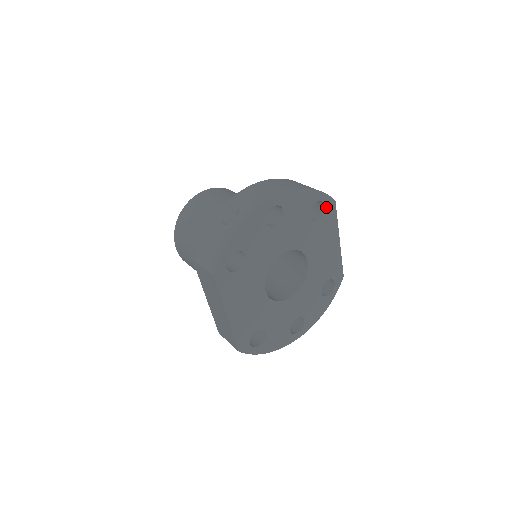
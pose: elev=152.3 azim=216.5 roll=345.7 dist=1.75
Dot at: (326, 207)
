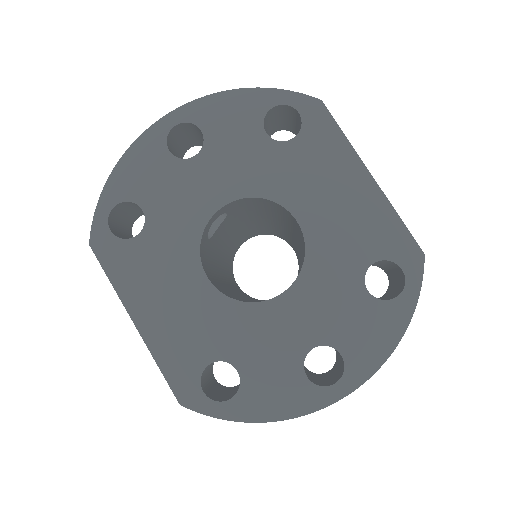
Dot at: (302, 114)
